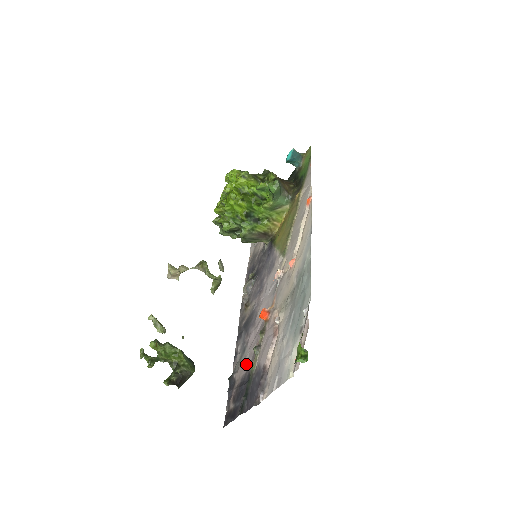
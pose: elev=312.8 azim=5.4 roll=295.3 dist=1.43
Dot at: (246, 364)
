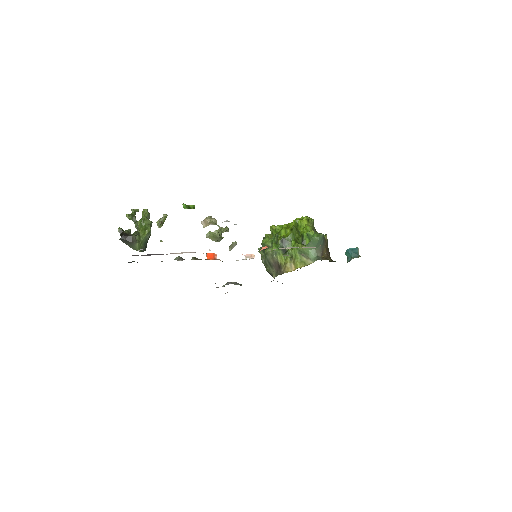
Dot at: occluded
